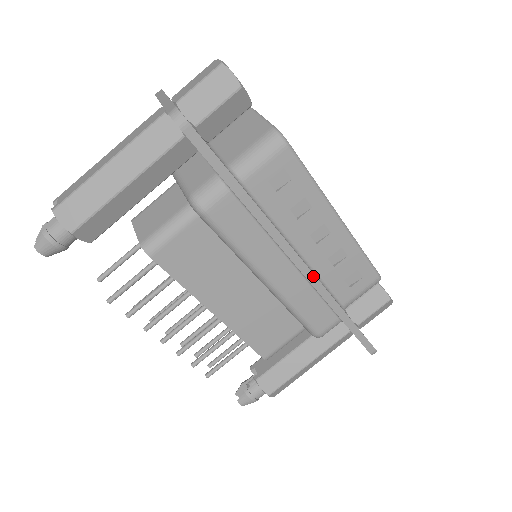
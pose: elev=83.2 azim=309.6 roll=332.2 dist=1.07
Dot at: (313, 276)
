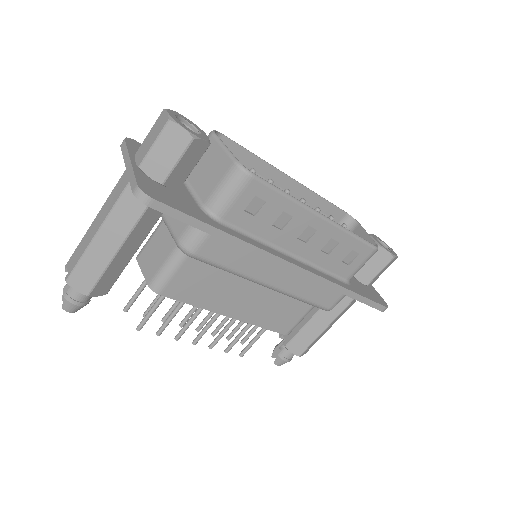
Dot at: (309, 273)
